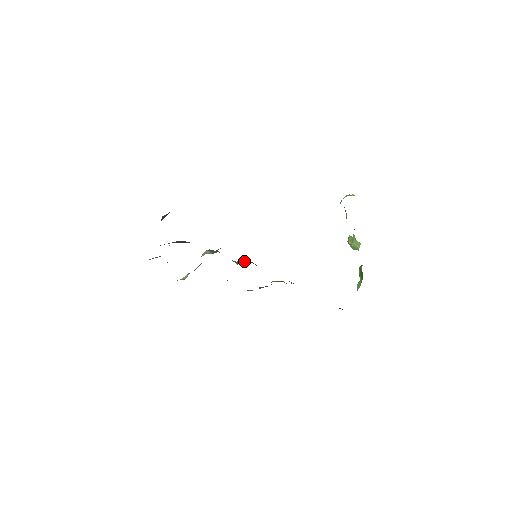
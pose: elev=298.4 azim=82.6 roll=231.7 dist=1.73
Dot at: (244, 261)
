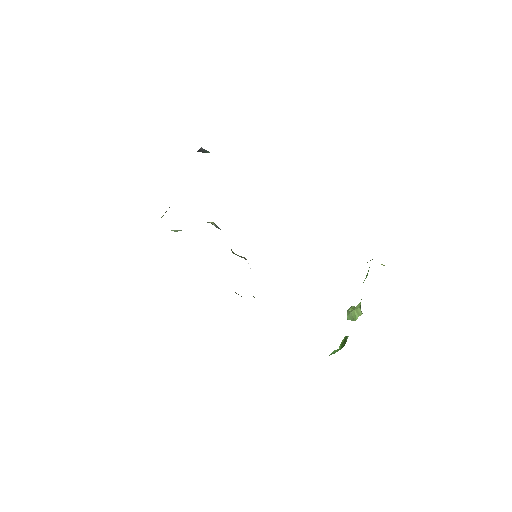
Dot at: occluded
